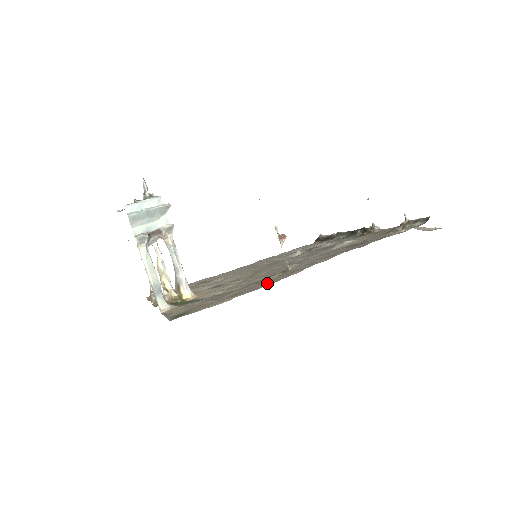
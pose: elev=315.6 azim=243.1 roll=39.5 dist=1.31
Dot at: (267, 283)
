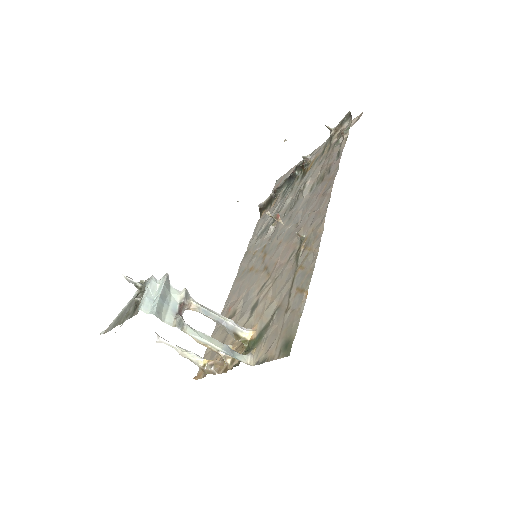
Dot at: (310, 259)
